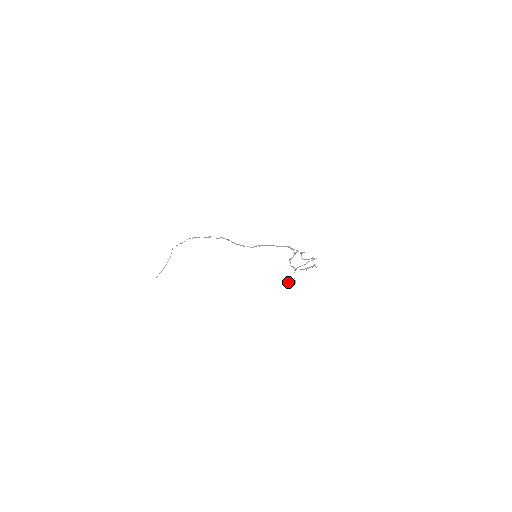
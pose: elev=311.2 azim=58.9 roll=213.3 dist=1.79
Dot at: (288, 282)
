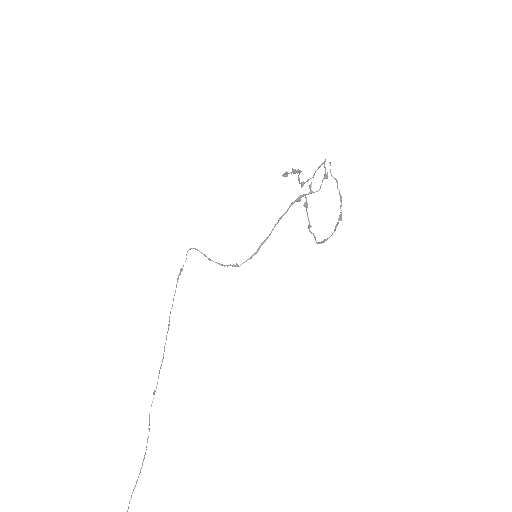
Dot at: (285, 173)
